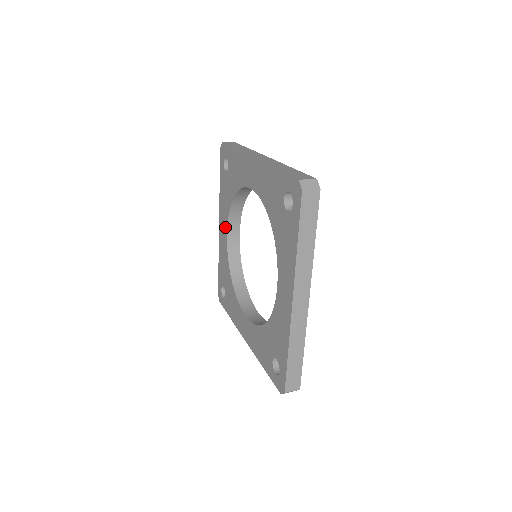
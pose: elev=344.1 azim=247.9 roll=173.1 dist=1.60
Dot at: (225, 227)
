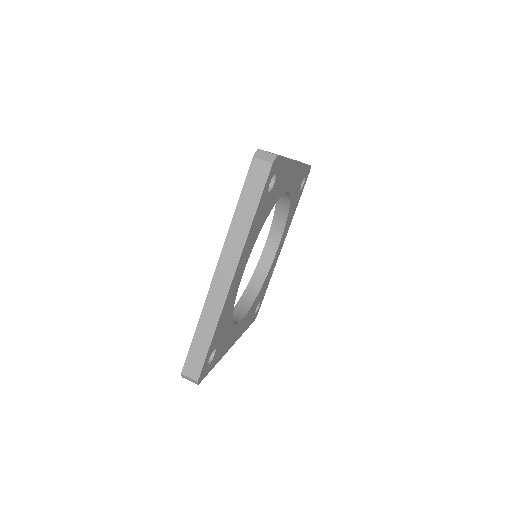
Dot at: occluded
